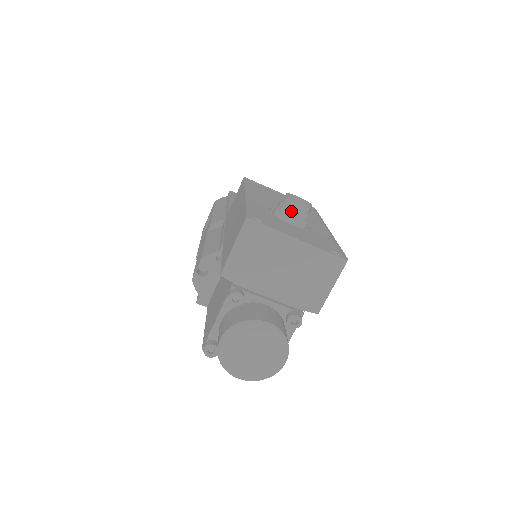
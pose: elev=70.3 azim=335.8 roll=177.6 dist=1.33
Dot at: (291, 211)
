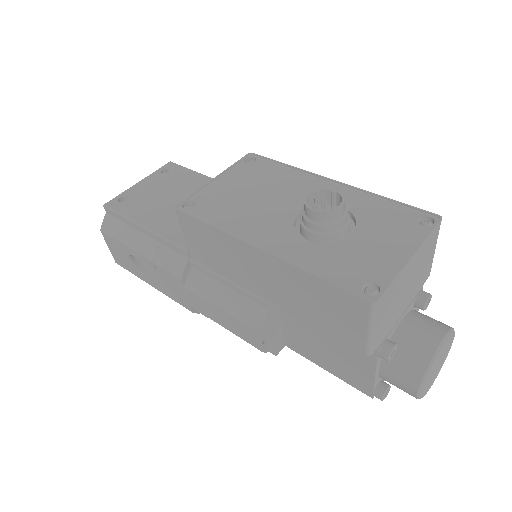
Dot at: (338, 223)
